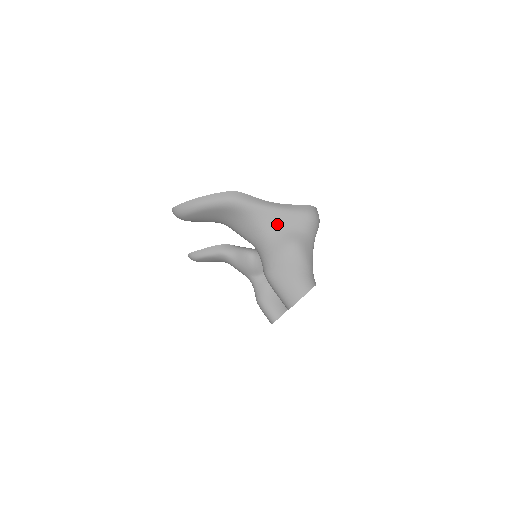
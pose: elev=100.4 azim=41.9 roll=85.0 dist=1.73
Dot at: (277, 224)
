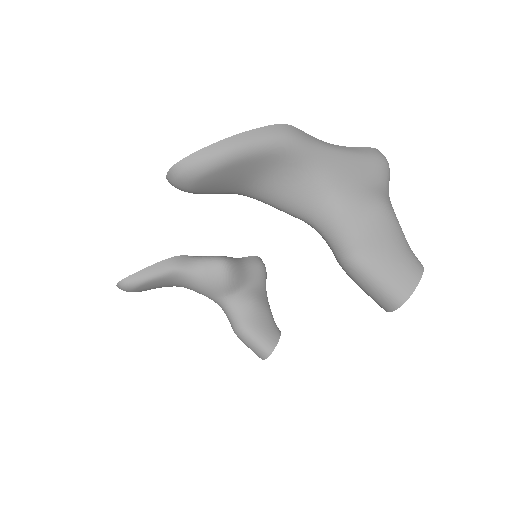
Dot at: (350, 177)
